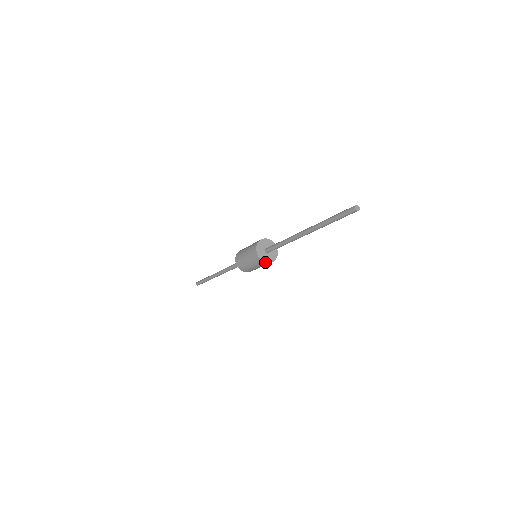
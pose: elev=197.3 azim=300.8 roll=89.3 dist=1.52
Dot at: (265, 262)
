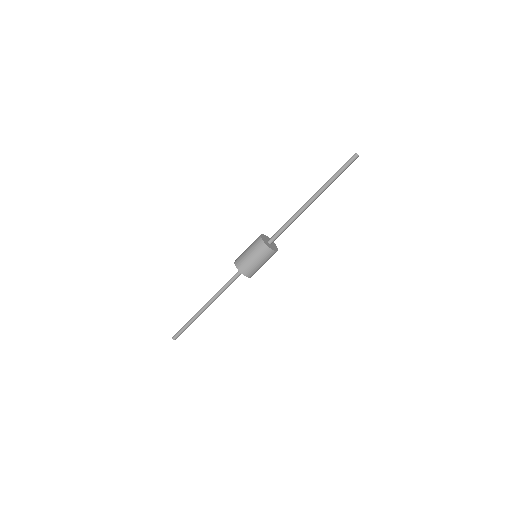
Dot at: (270, 248)
